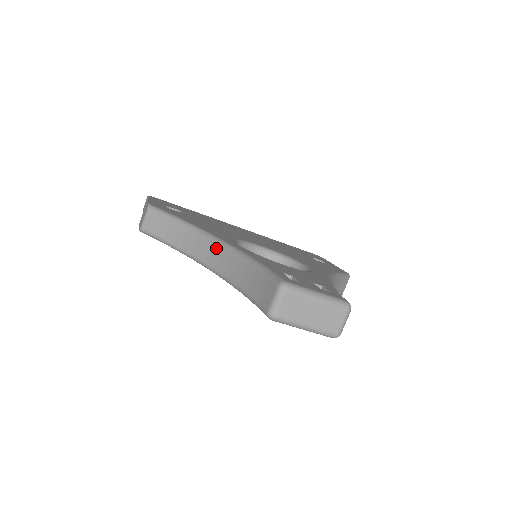
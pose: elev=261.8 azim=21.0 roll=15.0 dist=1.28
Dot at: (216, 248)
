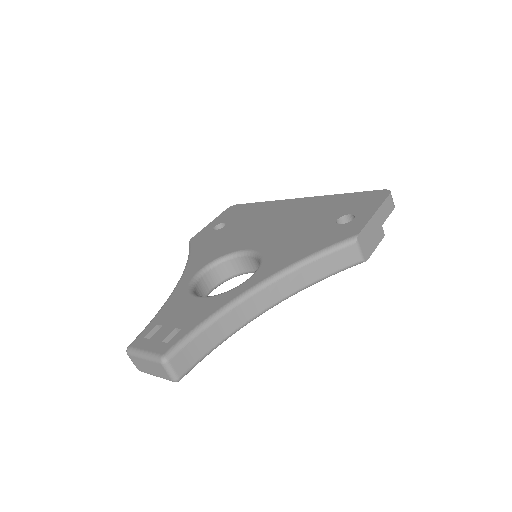
Dot at: occluded
